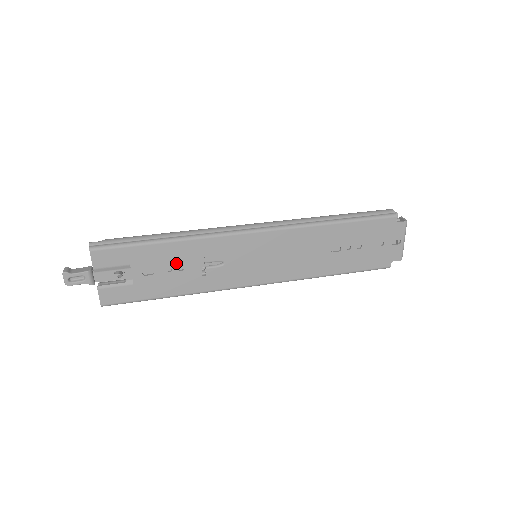
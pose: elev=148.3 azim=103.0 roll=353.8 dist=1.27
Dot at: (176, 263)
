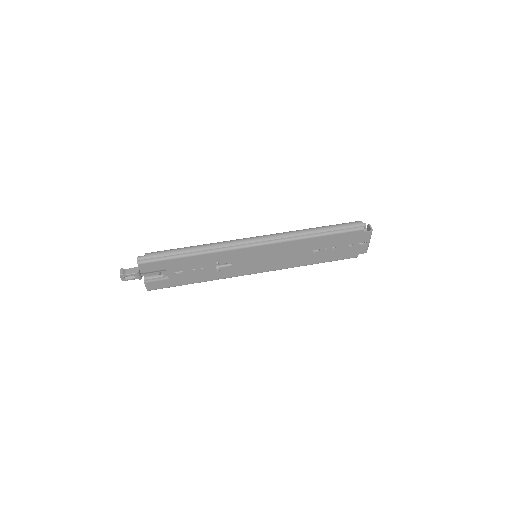
Dot at: (198, 266)
